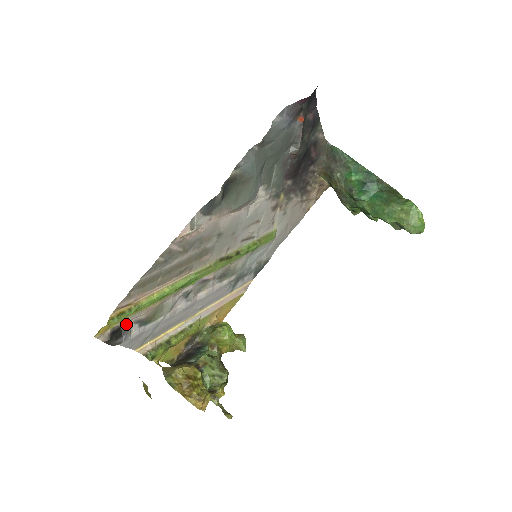
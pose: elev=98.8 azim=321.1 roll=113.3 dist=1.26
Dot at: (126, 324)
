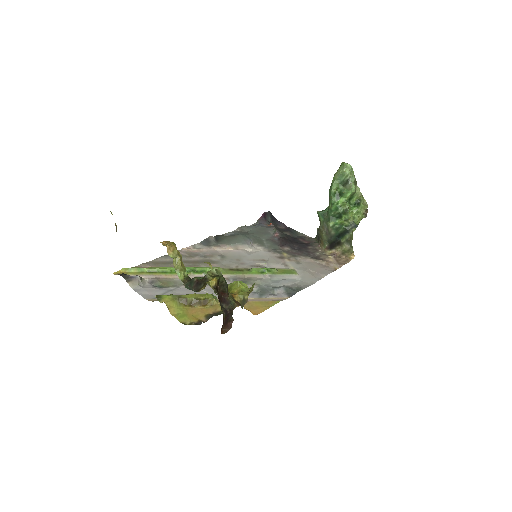
Dot at: occluded
